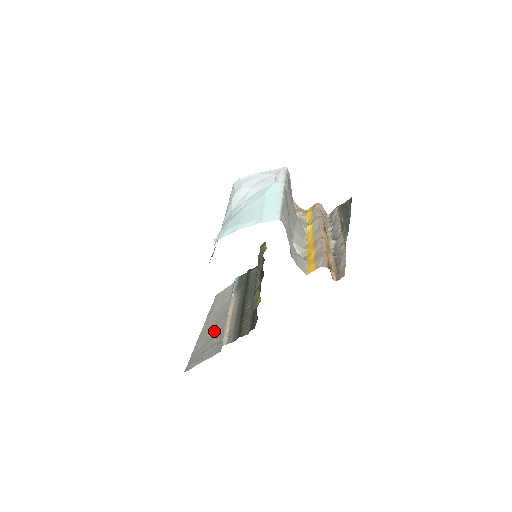
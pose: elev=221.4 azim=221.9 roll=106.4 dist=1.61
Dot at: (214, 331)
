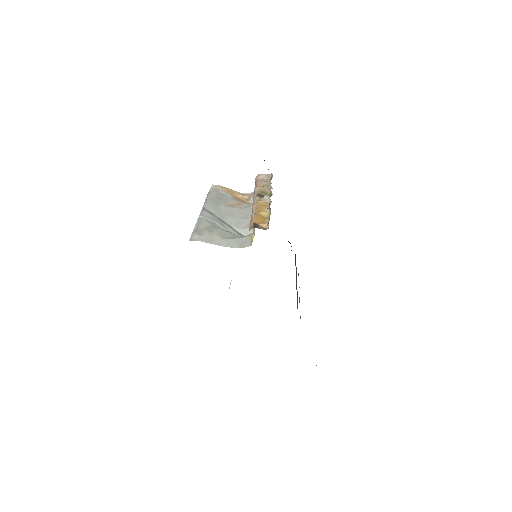
Dot at: occluded
